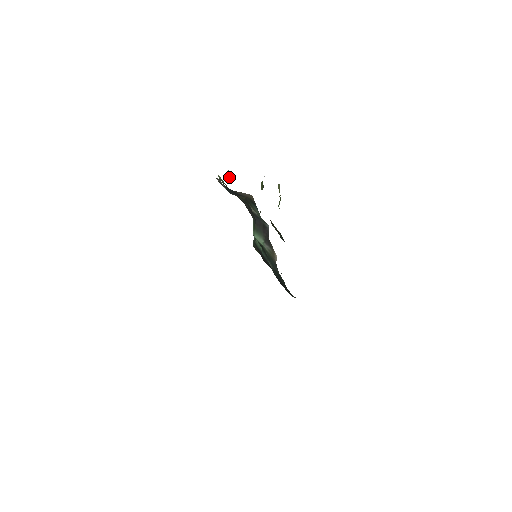
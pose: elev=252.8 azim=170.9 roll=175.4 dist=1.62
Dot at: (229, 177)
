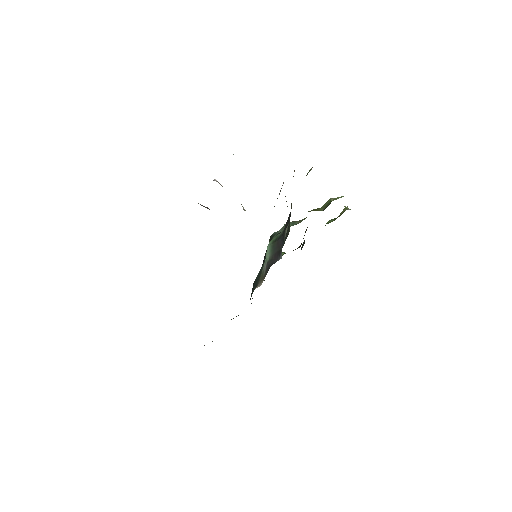
Dot at: (308, 172)
